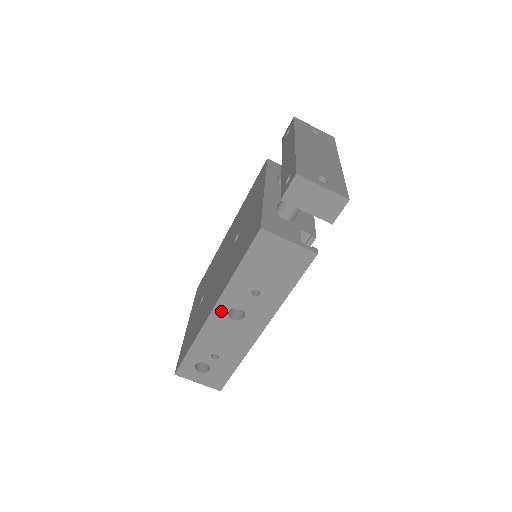
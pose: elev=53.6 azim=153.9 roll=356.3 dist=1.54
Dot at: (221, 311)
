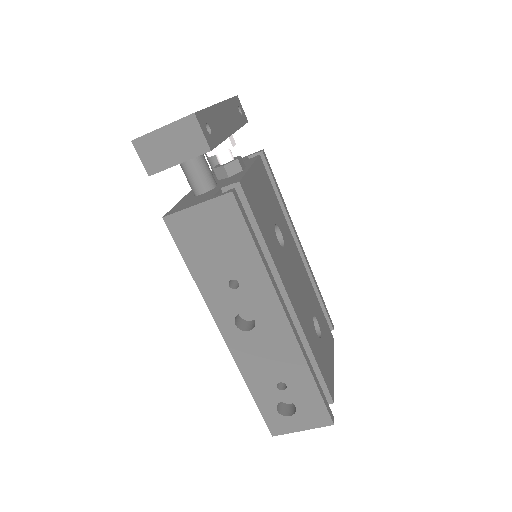
Dot at: (230, 331)
